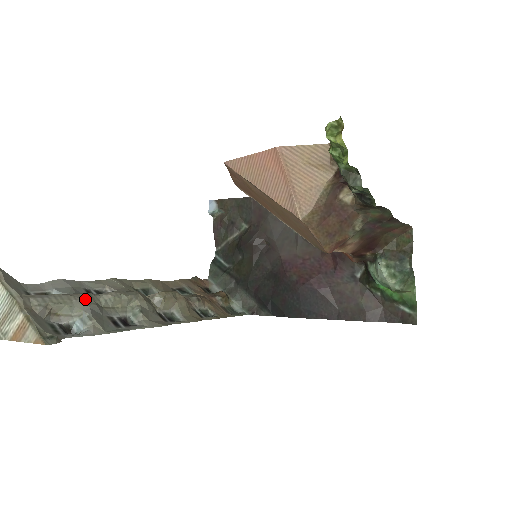
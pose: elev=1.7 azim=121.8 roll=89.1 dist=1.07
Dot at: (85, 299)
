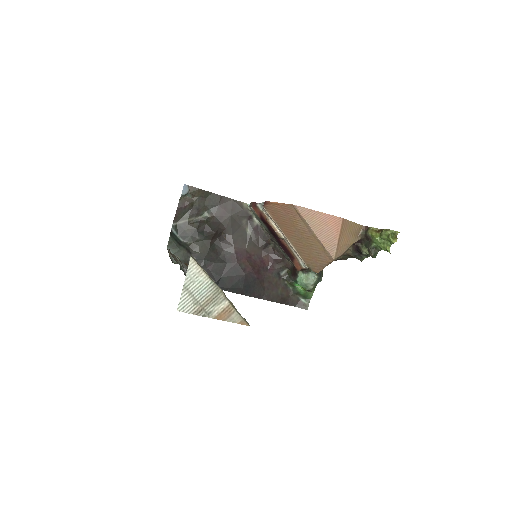
Dot at: occluded
